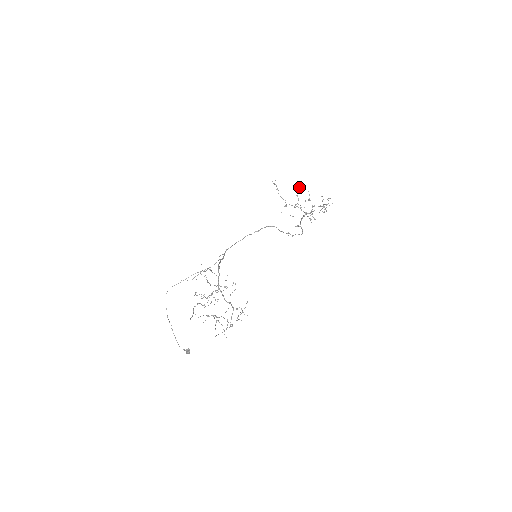
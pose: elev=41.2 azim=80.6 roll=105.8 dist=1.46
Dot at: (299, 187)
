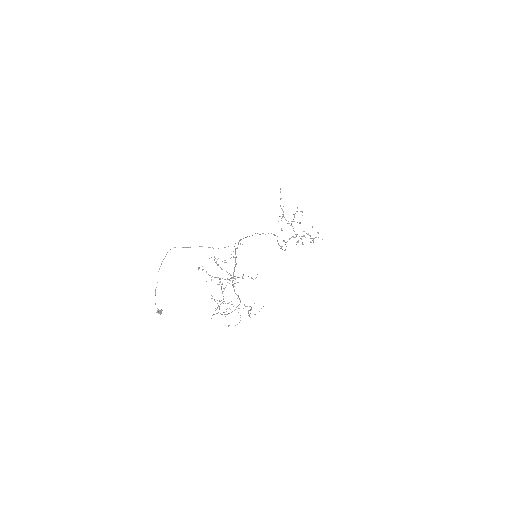
Dot at: (297, 207)
